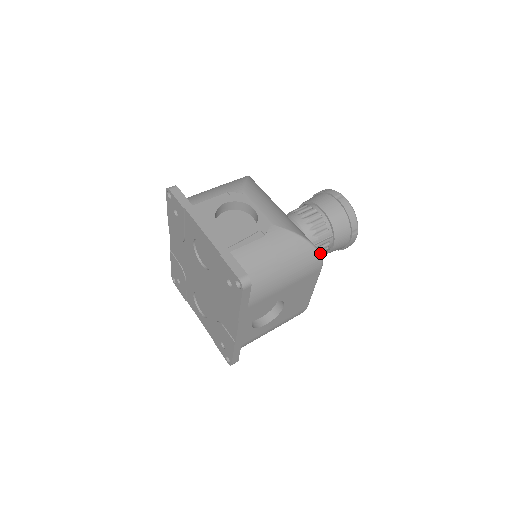
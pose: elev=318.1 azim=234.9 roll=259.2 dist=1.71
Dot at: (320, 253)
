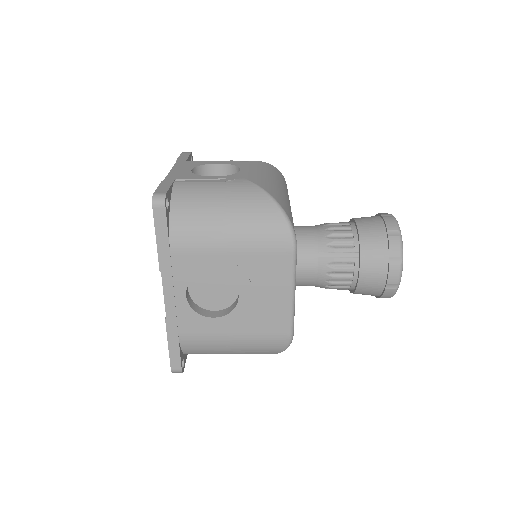
Dot at: (292, 226)
